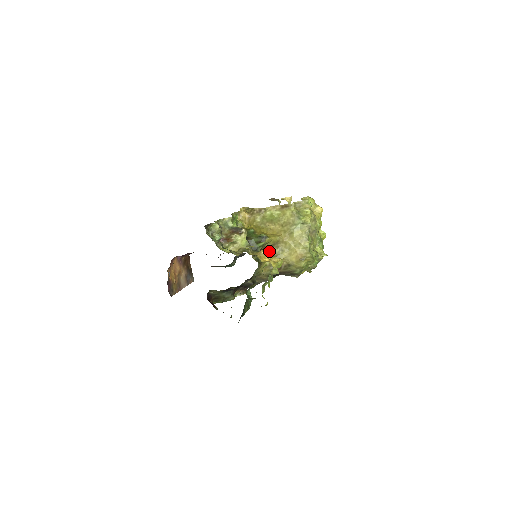
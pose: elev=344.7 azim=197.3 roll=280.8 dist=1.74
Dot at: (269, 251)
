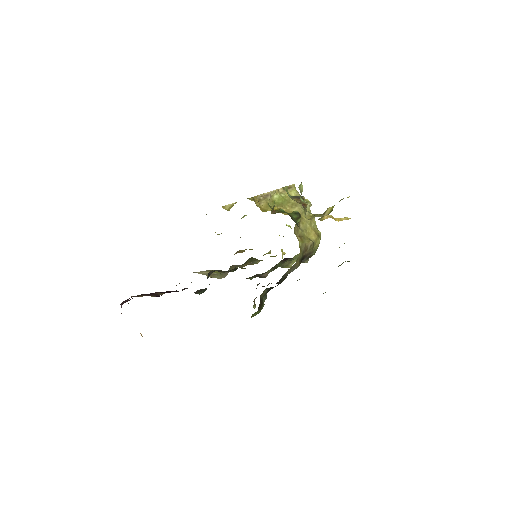
Dot at: (296, 232)
